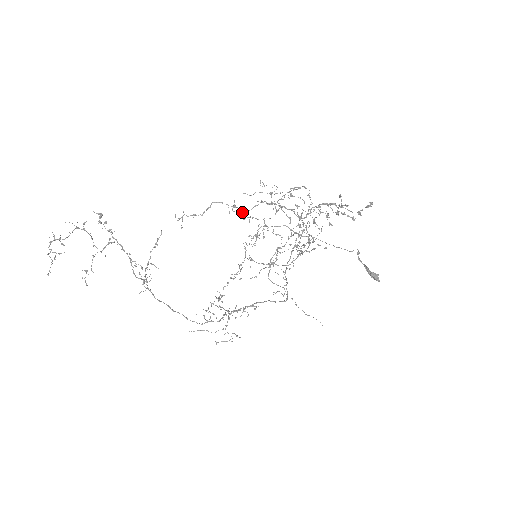
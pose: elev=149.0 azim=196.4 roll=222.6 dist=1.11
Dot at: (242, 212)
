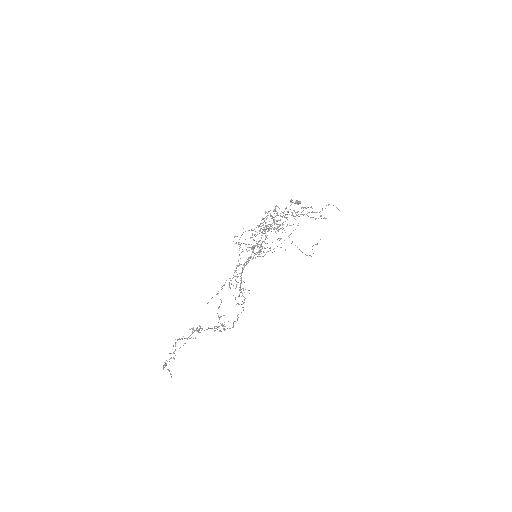
Dot at: (252, 248)
